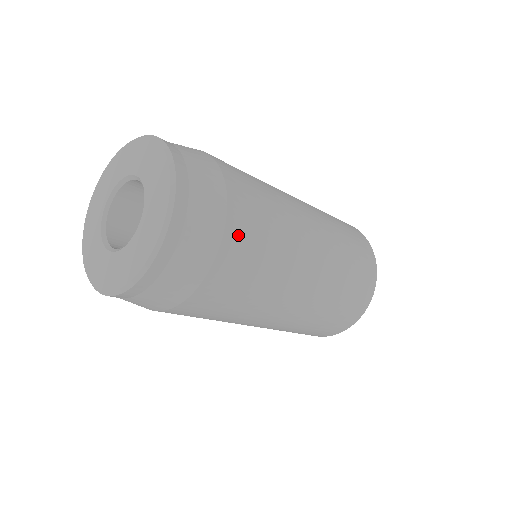
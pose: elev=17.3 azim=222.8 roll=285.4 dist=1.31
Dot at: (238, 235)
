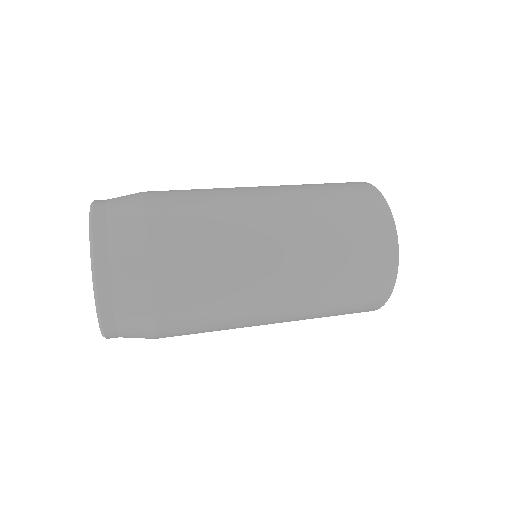
Dot at: occluded
